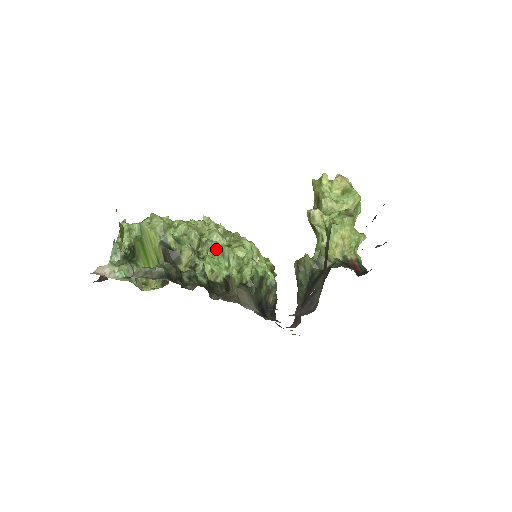
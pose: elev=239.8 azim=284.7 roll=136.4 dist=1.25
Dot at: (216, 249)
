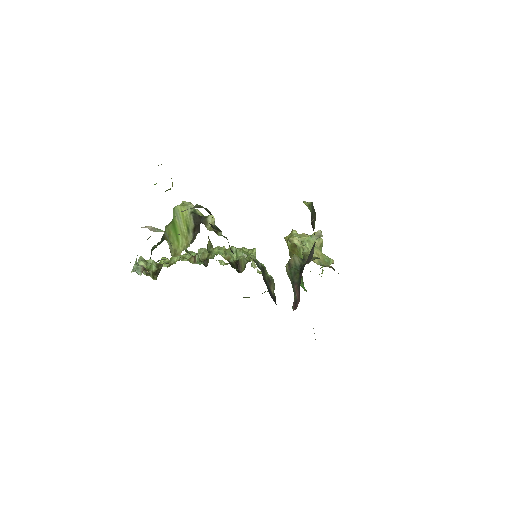
Dot at: occluded
